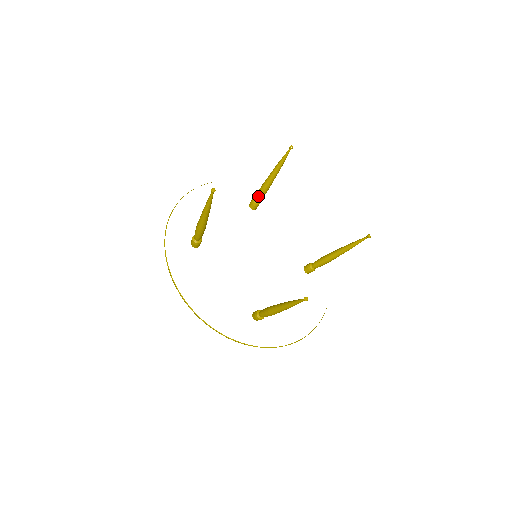
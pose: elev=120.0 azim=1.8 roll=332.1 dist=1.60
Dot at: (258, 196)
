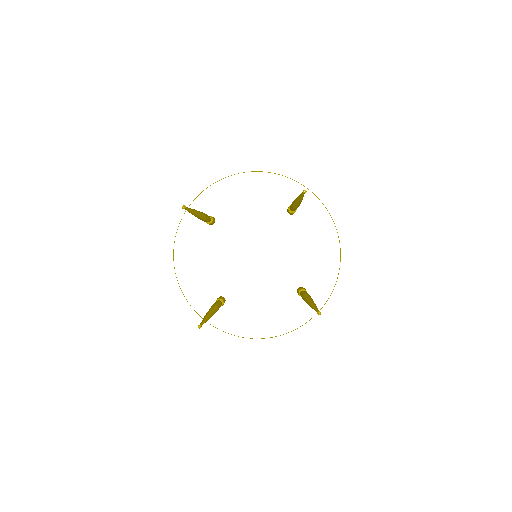
Dot at: (290, 207)
